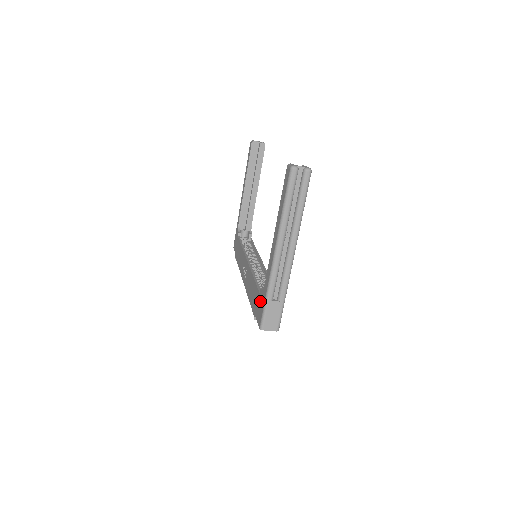
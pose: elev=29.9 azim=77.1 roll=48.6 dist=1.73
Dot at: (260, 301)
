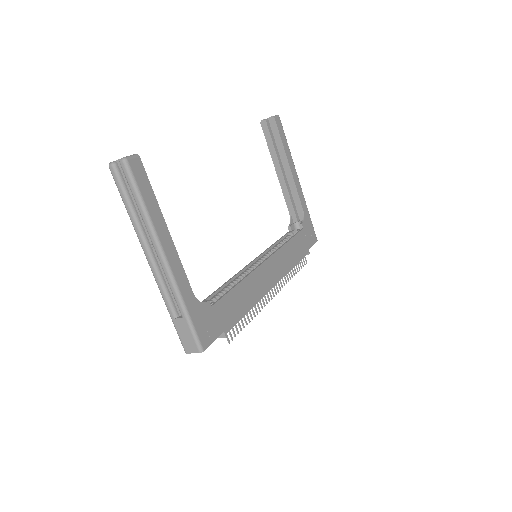
Dot at: occluded
